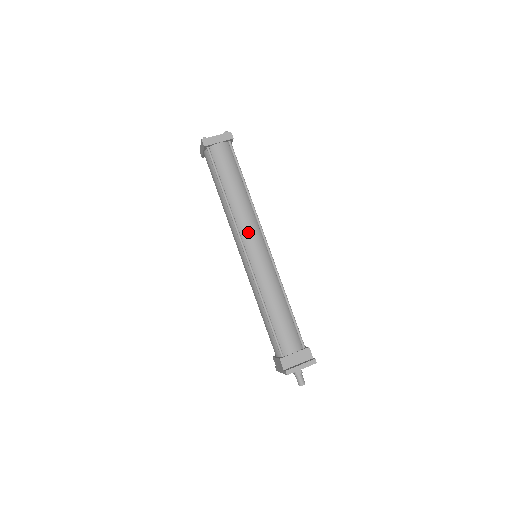
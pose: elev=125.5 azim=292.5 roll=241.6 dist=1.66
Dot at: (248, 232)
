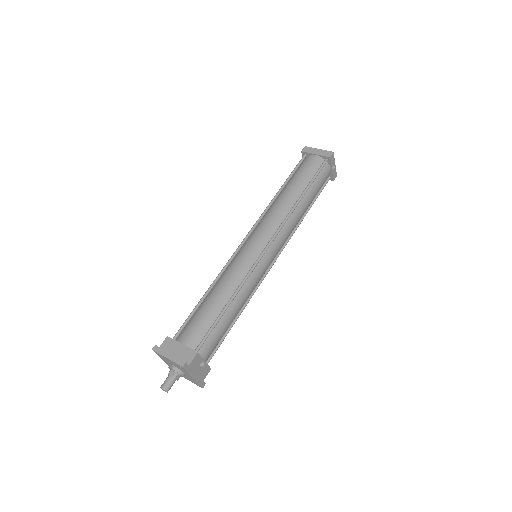
Dot at: (263, 225)
